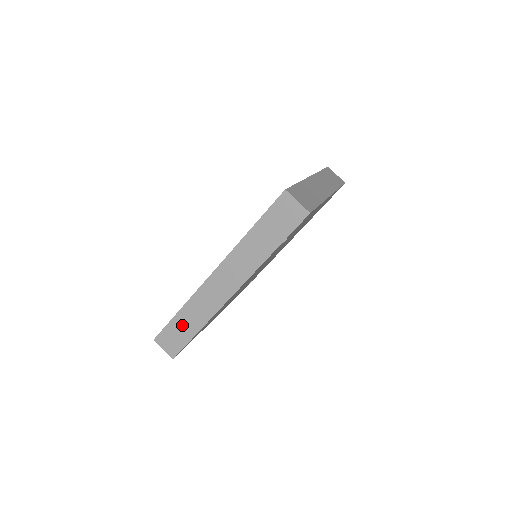
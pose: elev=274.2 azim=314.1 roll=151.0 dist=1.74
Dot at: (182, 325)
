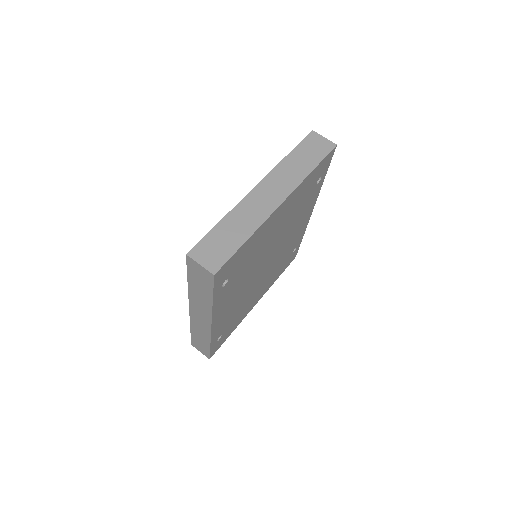
Dot at: (199, 339)
